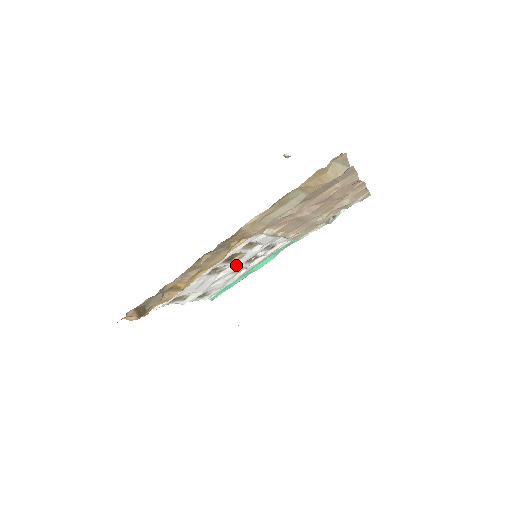
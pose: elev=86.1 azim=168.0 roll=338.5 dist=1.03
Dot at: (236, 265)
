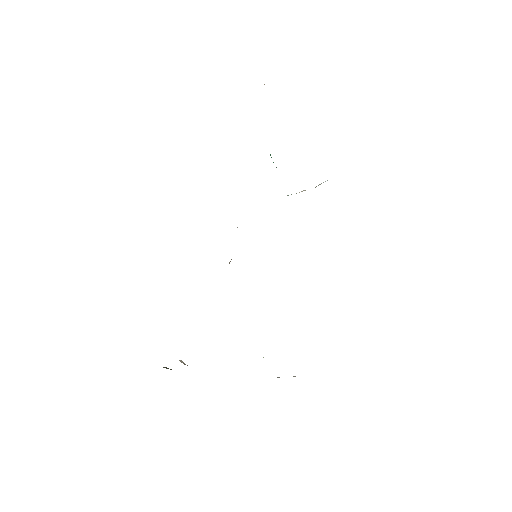
Dot at: occluded
